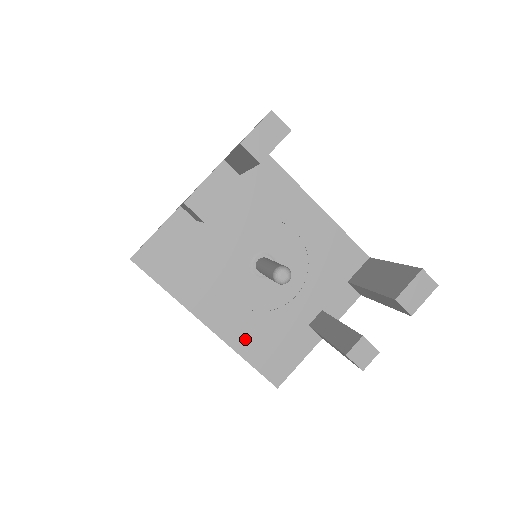
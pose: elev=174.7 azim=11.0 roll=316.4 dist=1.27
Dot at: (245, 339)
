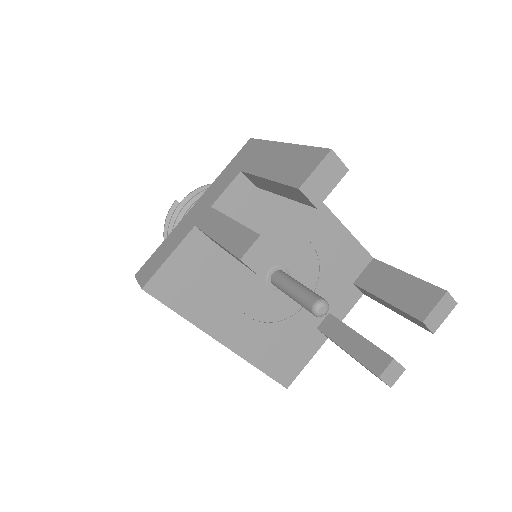
Dot at: (259, 350)
